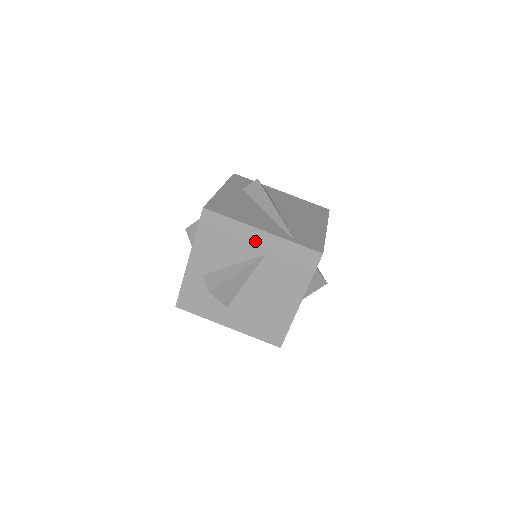
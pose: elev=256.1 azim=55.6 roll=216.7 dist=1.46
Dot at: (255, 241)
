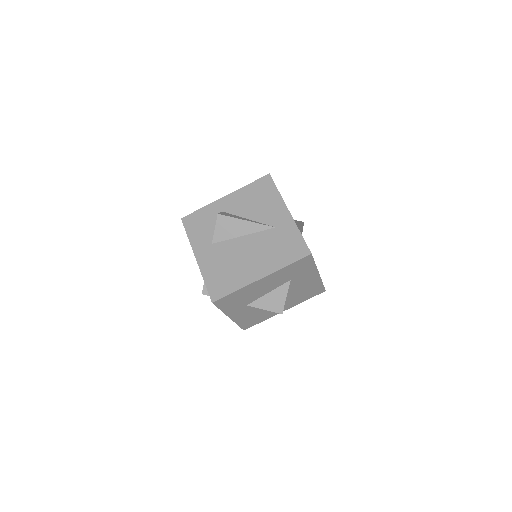
Dot at: (278, 214)
